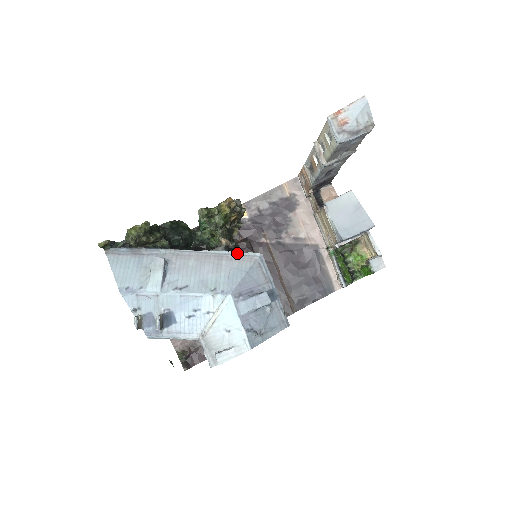
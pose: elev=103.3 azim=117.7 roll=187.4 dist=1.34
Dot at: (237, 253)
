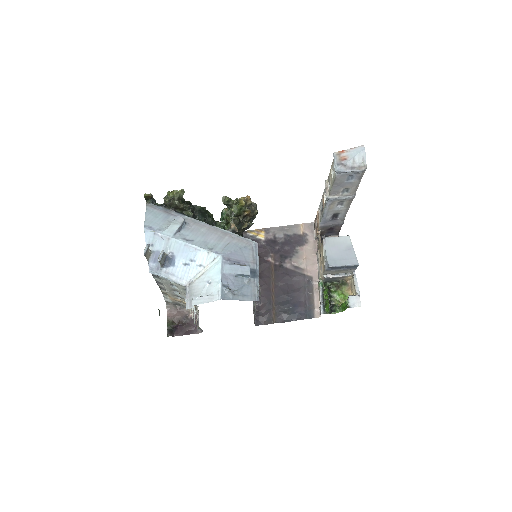
Dot at: (239, 236)
